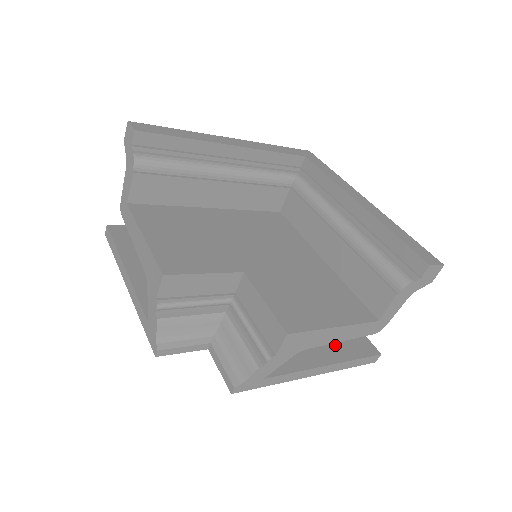
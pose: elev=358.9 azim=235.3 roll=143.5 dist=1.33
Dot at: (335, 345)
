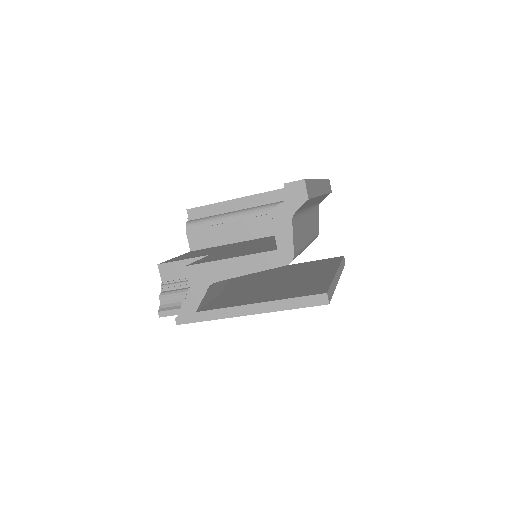
Dot at: (285, 294)
